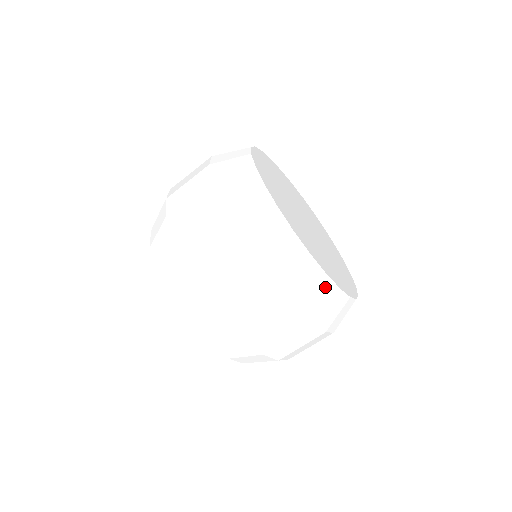
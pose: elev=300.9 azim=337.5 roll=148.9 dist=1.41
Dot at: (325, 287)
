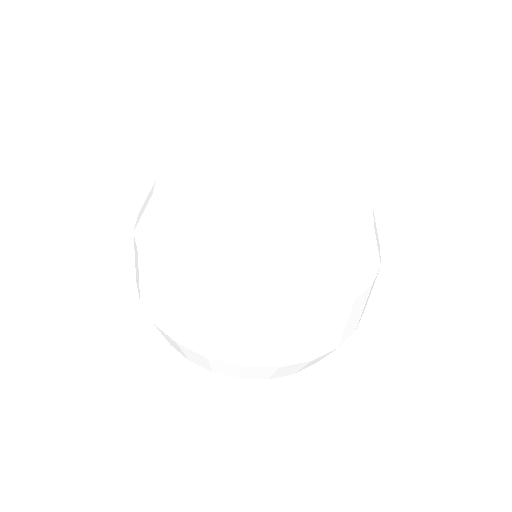
Dot at: (370, 243)
